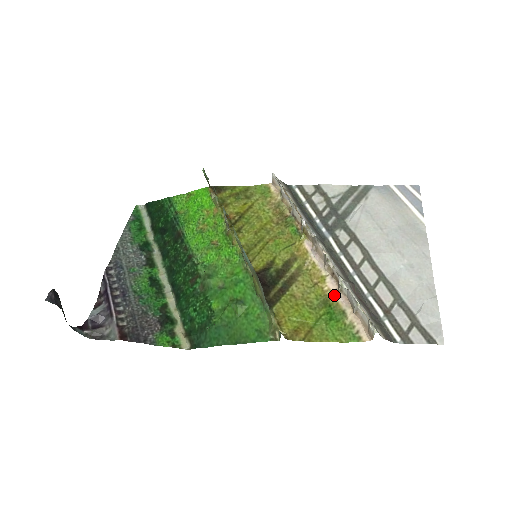
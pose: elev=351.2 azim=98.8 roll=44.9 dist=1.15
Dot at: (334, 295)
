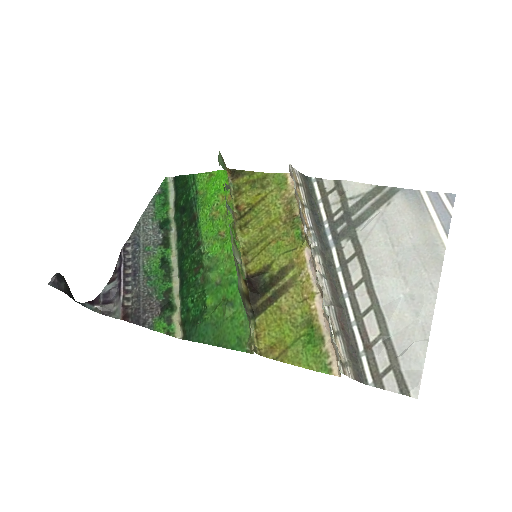
Dot at: (318, 316)
